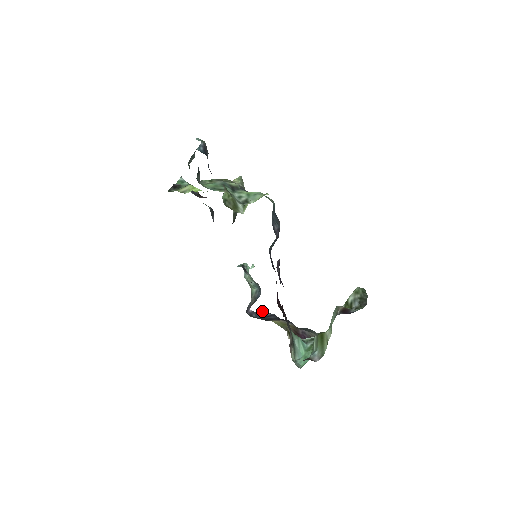
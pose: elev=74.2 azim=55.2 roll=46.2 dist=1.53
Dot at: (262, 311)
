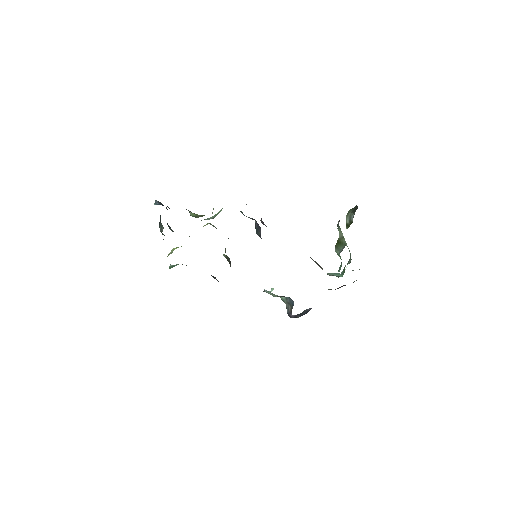
Dot at: (304, 311)
